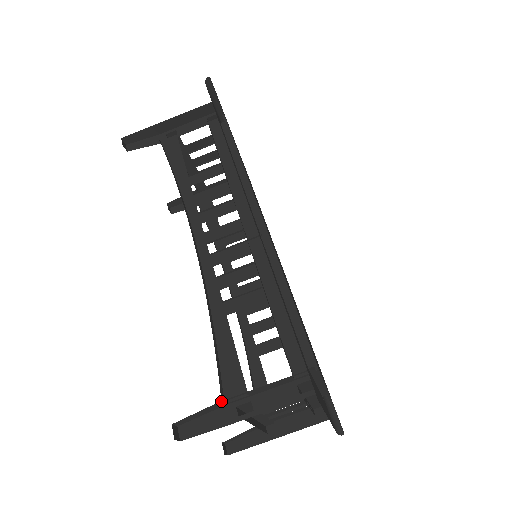
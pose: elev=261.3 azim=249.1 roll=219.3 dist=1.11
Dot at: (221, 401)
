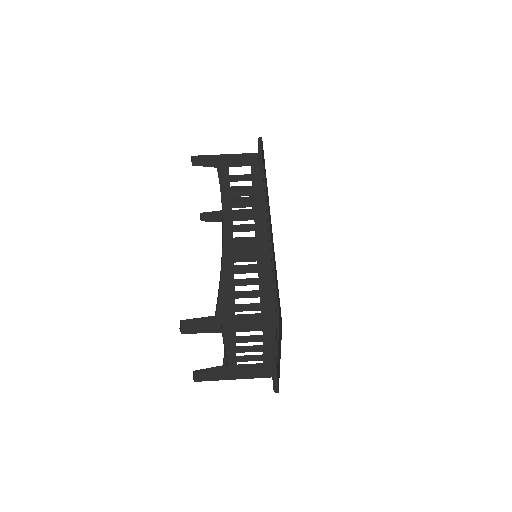
Dot at: (215, 316)
